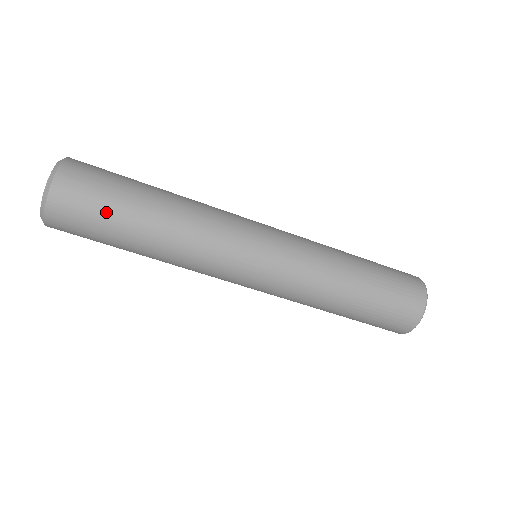
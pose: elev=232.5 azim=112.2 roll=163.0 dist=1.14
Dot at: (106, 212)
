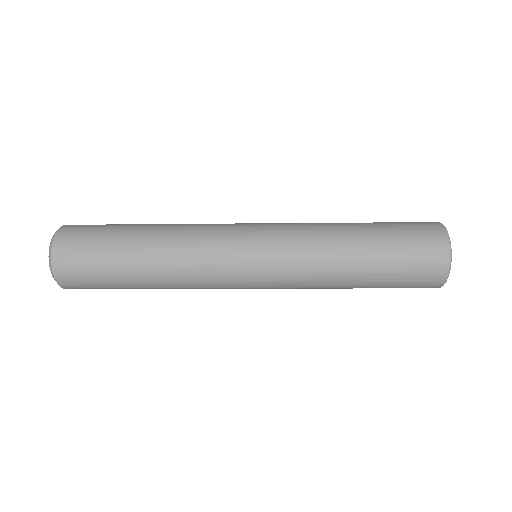
Dot at: (108, 286)
